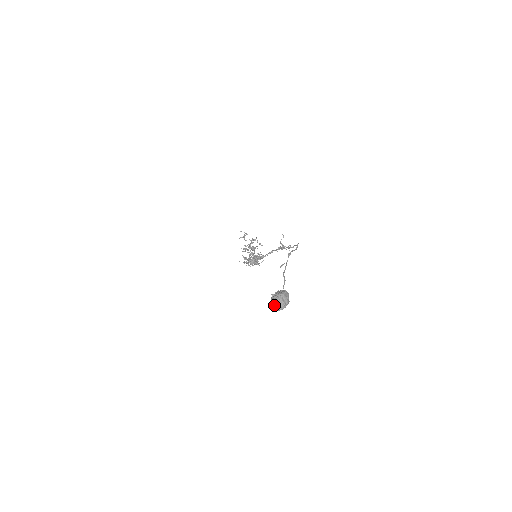
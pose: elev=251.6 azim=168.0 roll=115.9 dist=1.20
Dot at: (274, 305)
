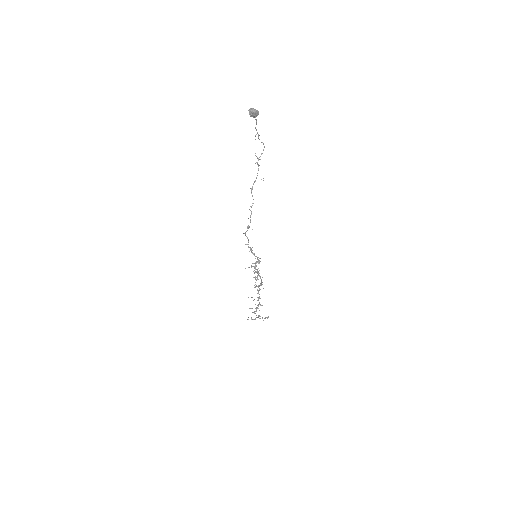
Dot at: (250, 109)
